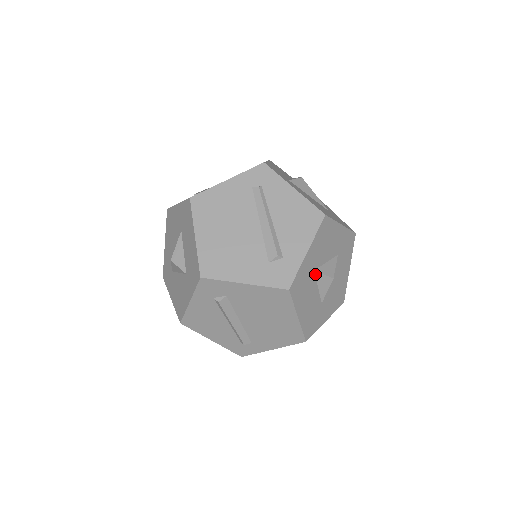
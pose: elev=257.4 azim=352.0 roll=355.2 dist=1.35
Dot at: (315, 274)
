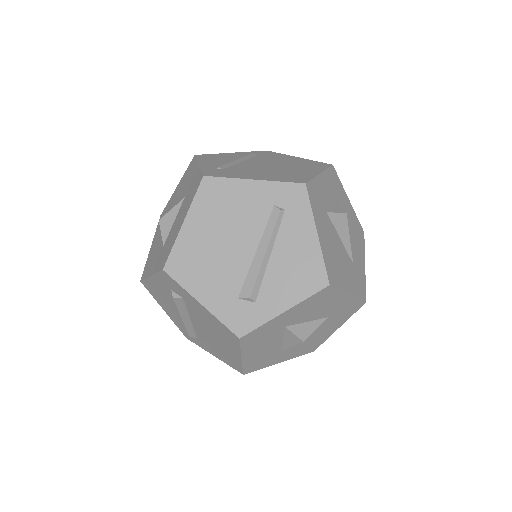
Dot at: (285, 329)
